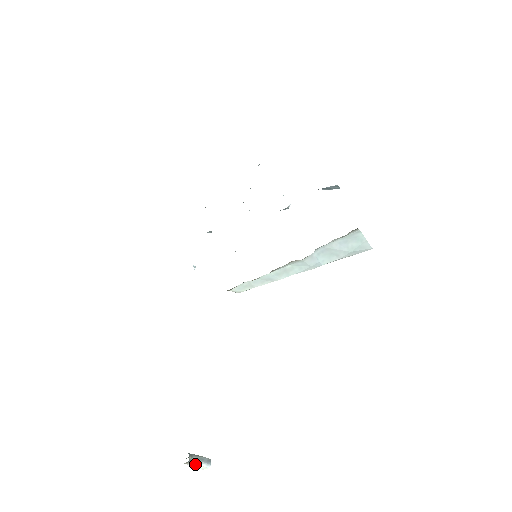
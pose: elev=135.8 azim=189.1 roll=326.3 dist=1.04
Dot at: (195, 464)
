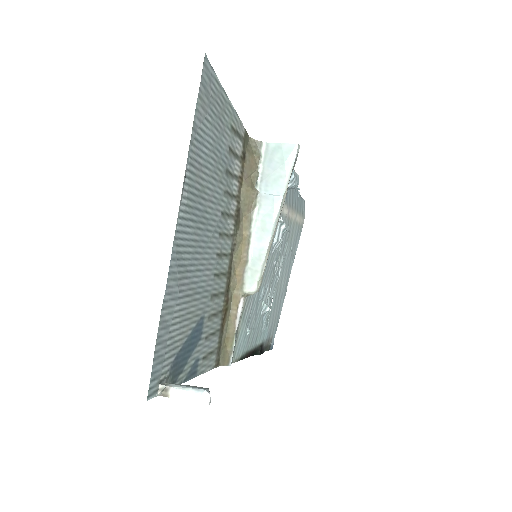
Dot at: (178, 392)
